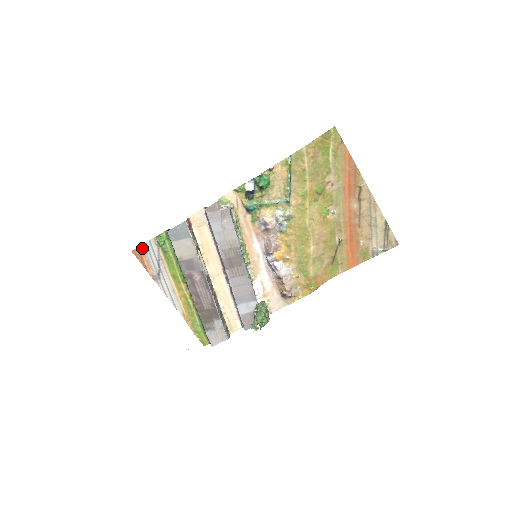
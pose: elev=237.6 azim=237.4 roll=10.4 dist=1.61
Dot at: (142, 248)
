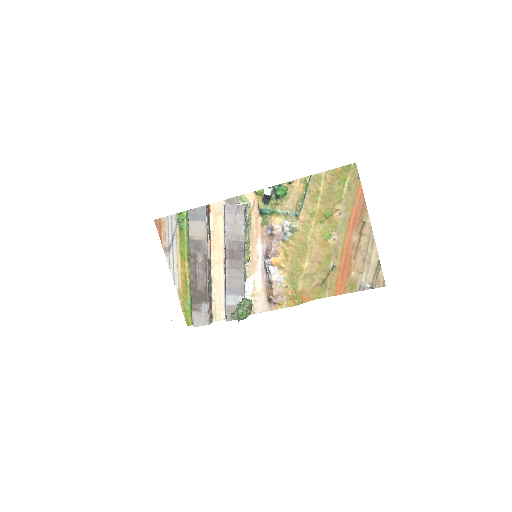
Dot at: (163, 220)
